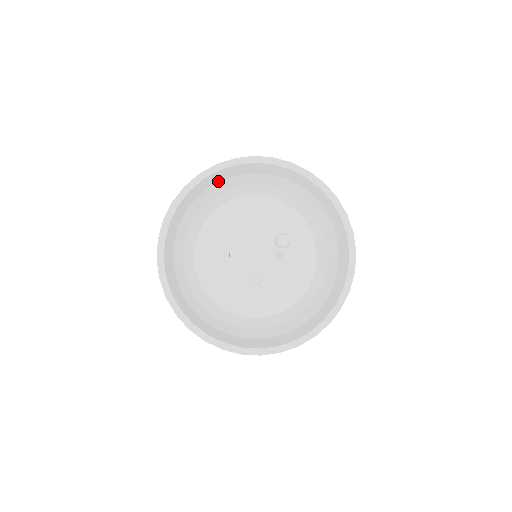
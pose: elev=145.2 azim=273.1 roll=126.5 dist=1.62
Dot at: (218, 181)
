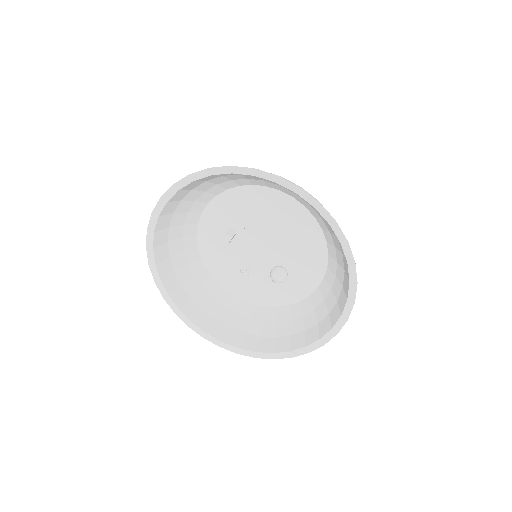
Dot at: occluded
